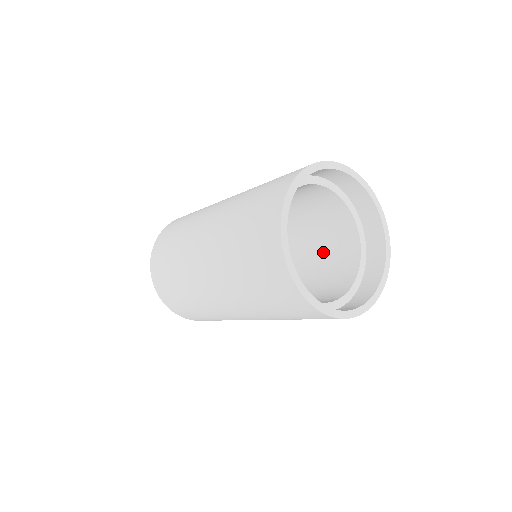
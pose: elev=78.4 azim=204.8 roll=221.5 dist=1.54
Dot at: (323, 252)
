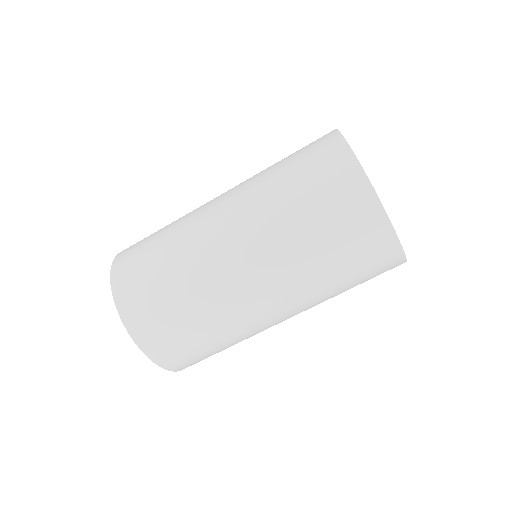
Dot at: occluded
